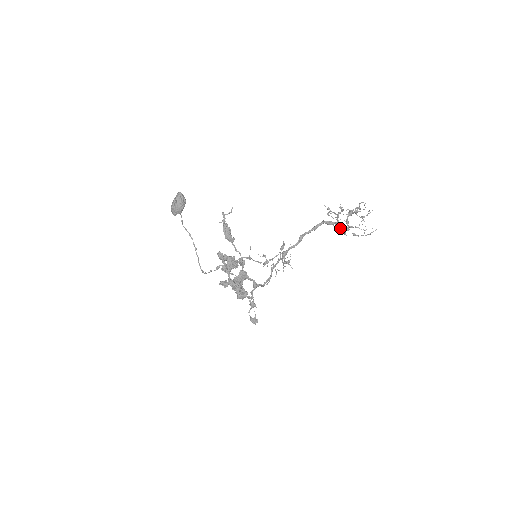
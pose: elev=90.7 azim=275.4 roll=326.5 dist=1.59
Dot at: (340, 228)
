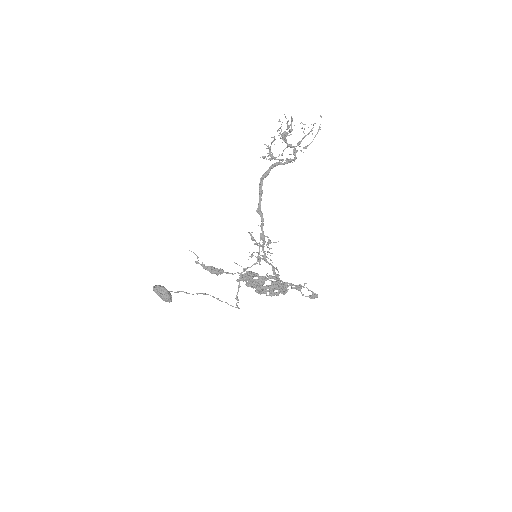
Dot at: occluded
